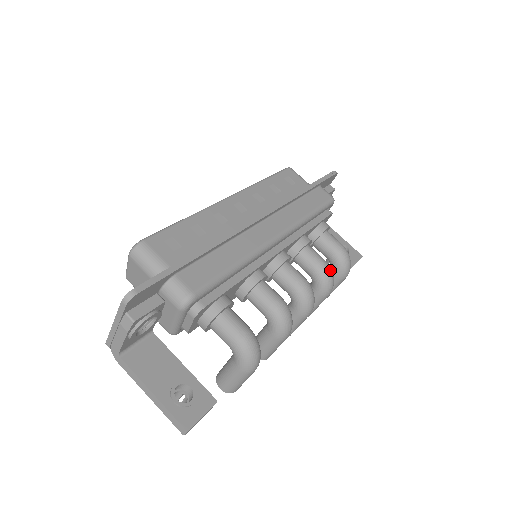
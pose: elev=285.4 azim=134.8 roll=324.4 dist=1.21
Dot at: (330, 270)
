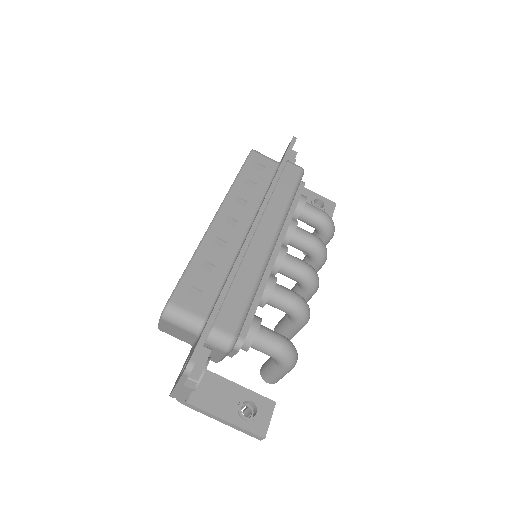
Dot at: (322, 243)
